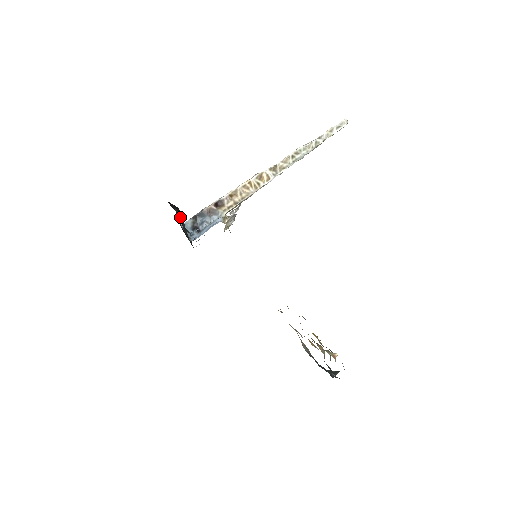
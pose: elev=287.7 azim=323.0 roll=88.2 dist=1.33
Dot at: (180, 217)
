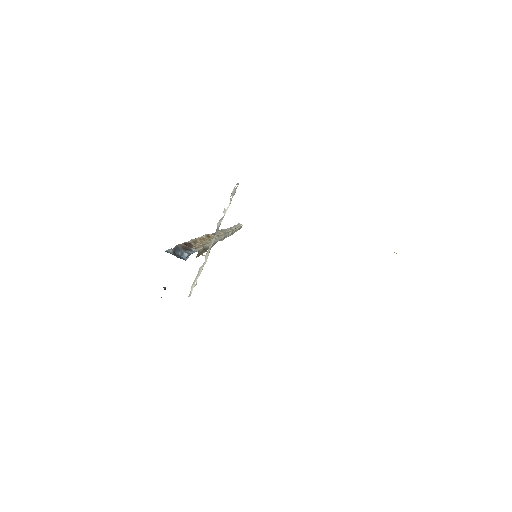
Dot at: occluded
